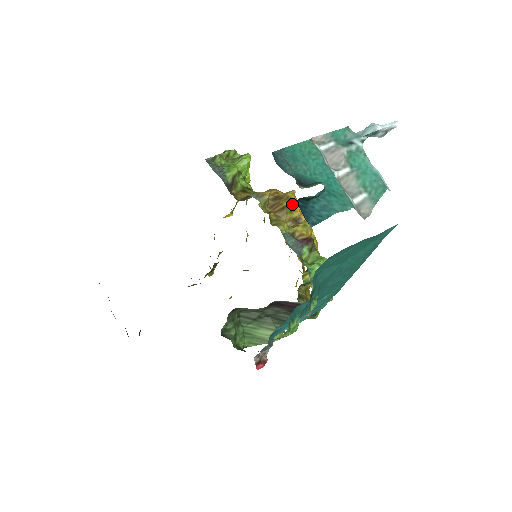
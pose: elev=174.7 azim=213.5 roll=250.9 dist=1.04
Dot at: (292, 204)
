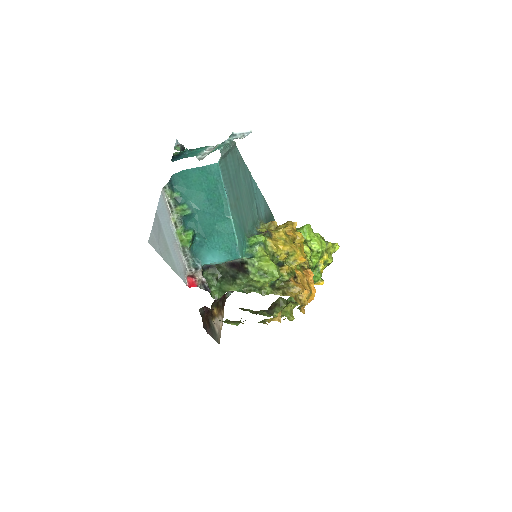
Dot at: (285, 226)
